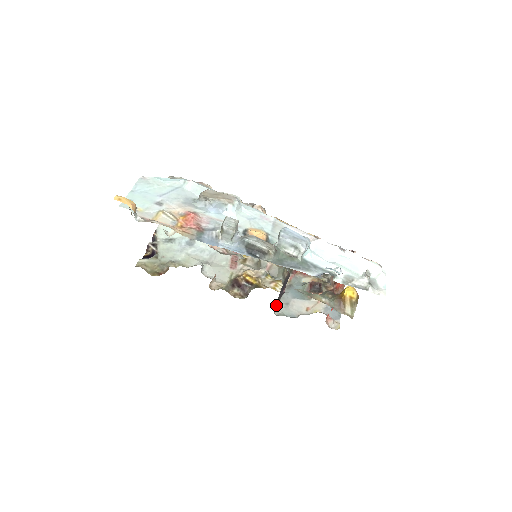
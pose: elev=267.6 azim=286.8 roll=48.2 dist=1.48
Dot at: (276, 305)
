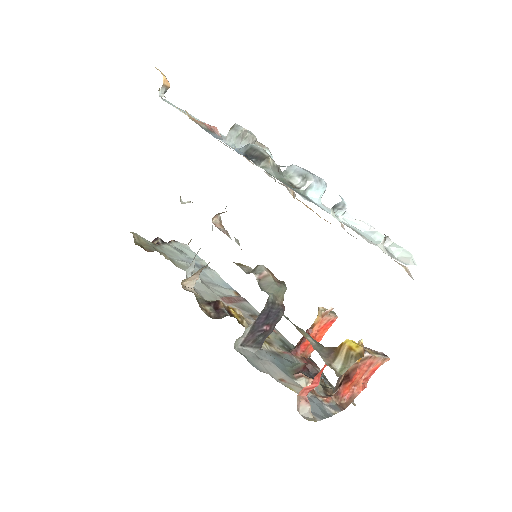
Dot at: (244, 346)
